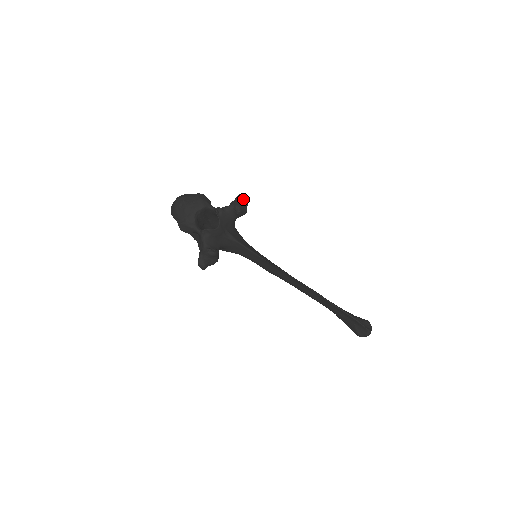
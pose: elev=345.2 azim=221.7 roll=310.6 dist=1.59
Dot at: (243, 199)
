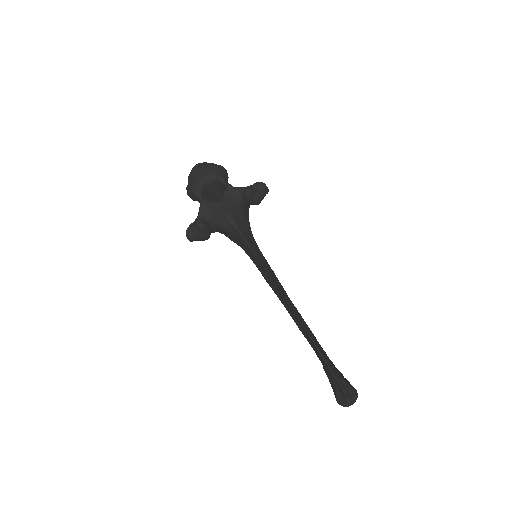
Dot at: (260, 187)
